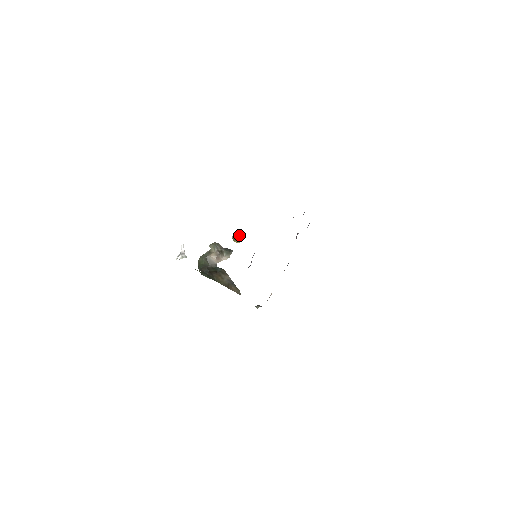
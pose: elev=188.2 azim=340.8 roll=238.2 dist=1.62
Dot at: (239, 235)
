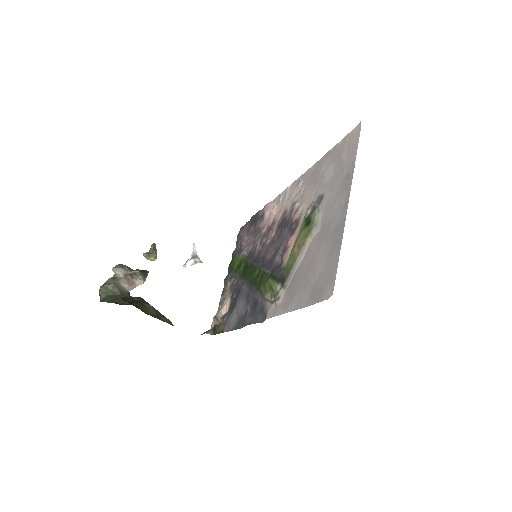
Dot at: (155, 250)
